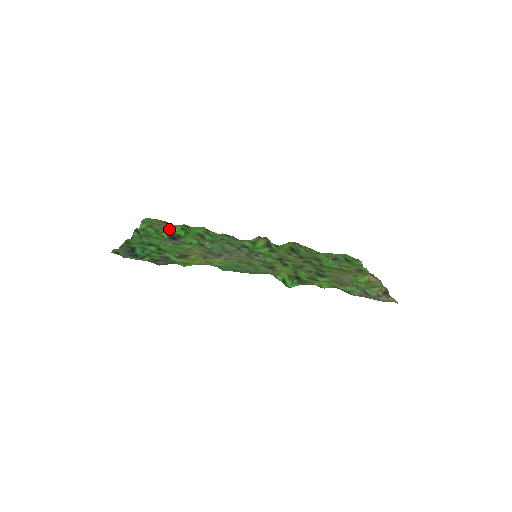
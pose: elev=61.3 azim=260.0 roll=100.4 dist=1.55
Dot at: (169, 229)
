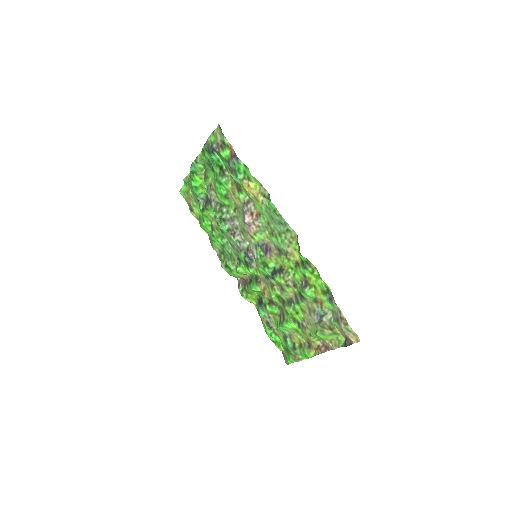
Dot at: (197, 203)
